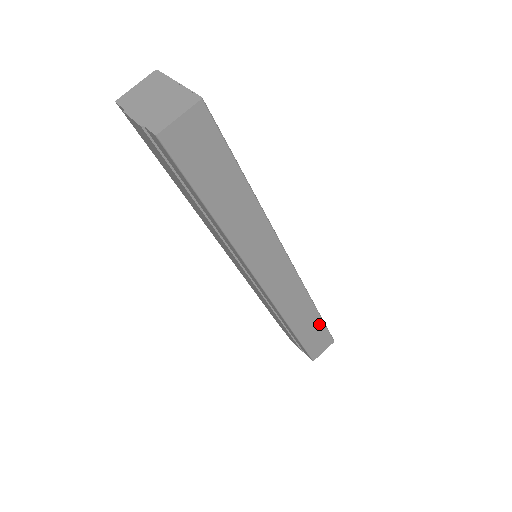
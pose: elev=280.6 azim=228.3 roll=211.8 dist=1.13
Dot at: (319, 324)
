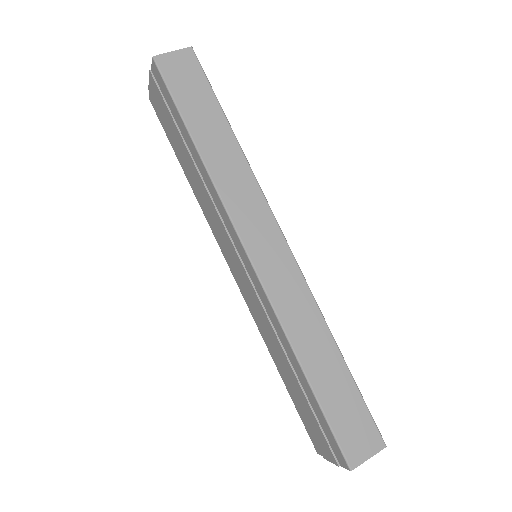
Dot at: (347, 382)
